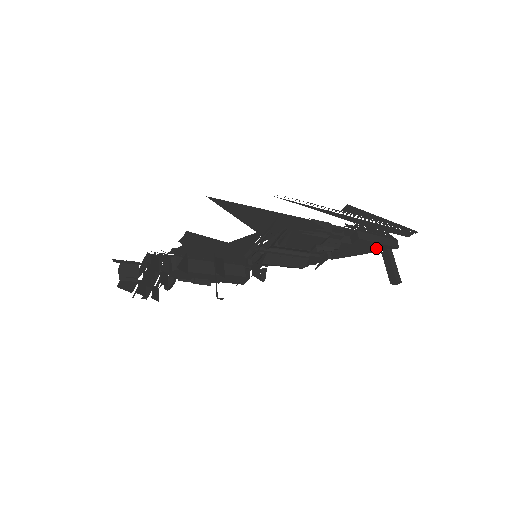
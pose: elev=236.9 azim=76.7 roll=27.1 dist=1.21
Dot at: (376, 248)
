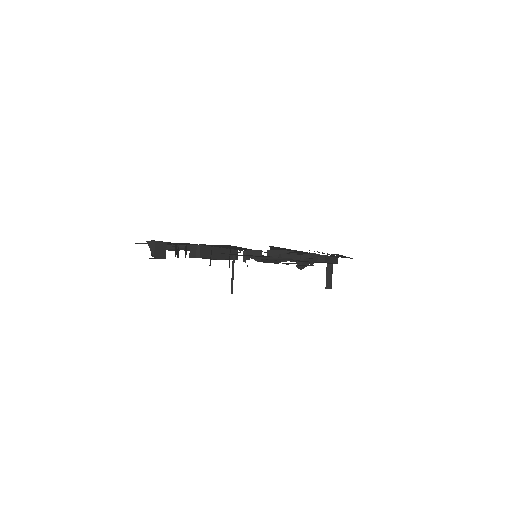
Dot at: occluded
